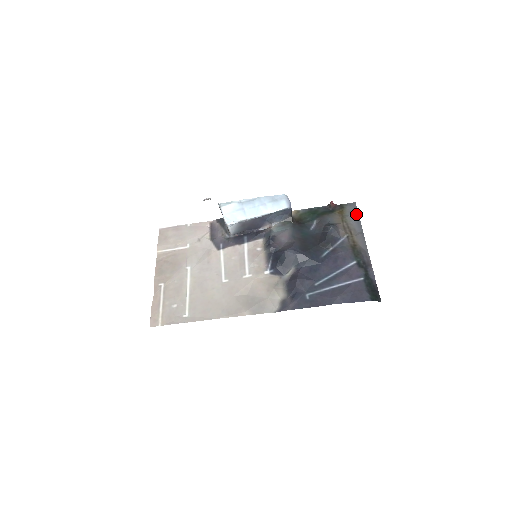
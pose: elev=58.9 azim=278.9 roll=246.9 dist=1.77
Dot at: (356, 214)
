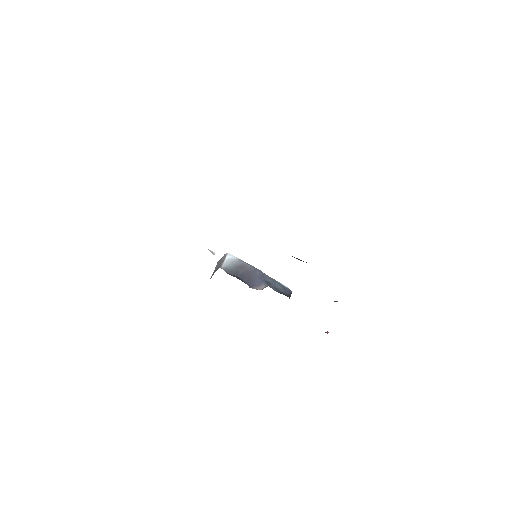
Dot at: occluded
